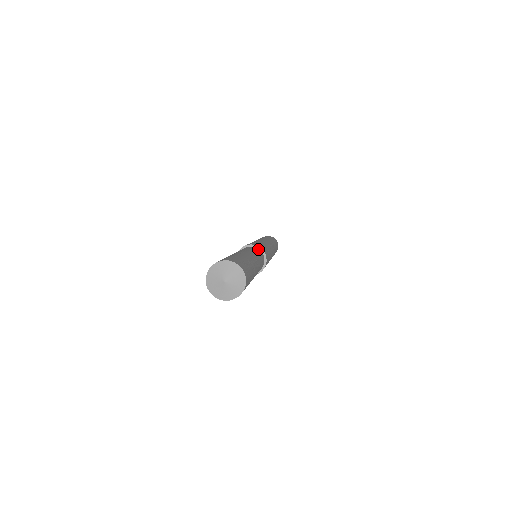
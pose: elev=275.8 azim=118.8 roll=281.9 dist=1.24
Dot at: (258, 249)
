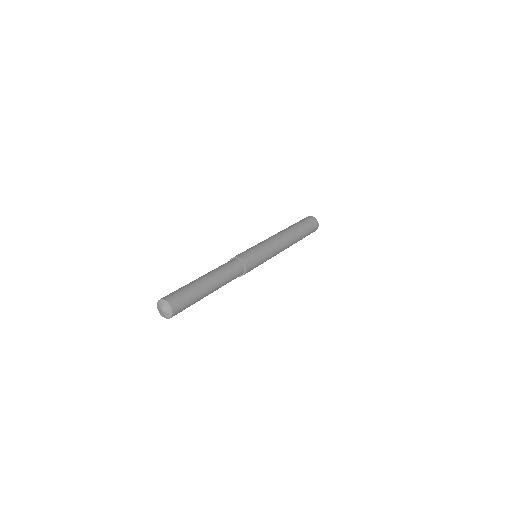
Dot at: (239, 262)
